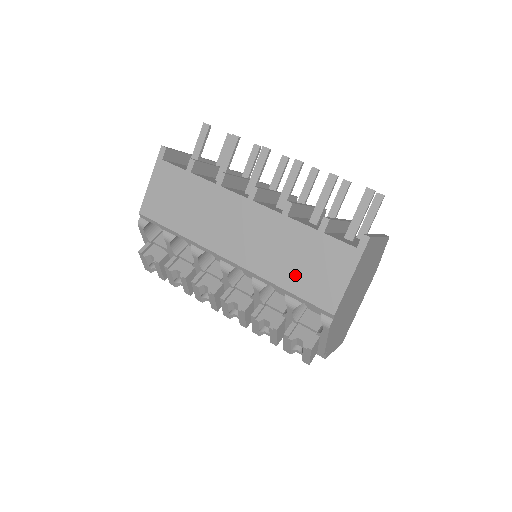
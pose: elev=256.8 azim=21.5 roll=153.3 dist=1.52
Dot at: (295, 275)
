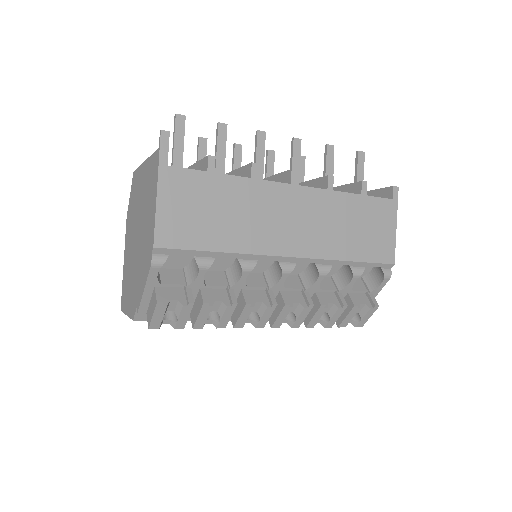
Dot at: (356, 243)
